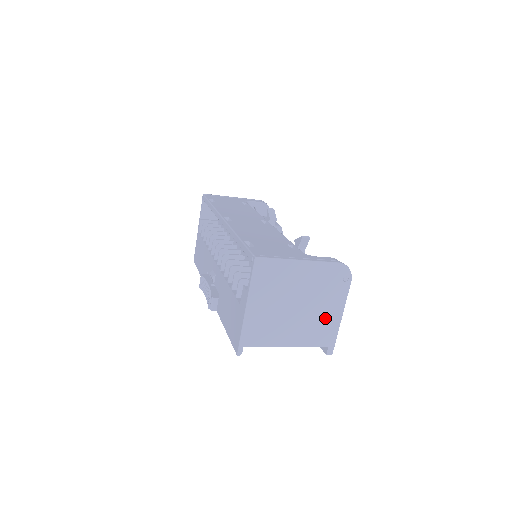
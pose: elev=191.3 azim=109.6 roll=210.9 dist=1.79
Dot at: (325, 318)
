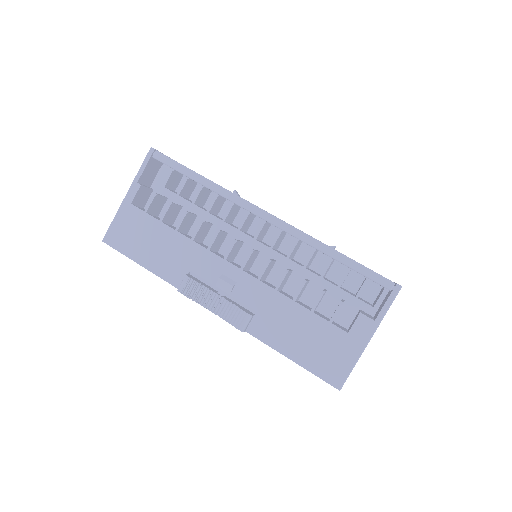
Dot at: occluded
